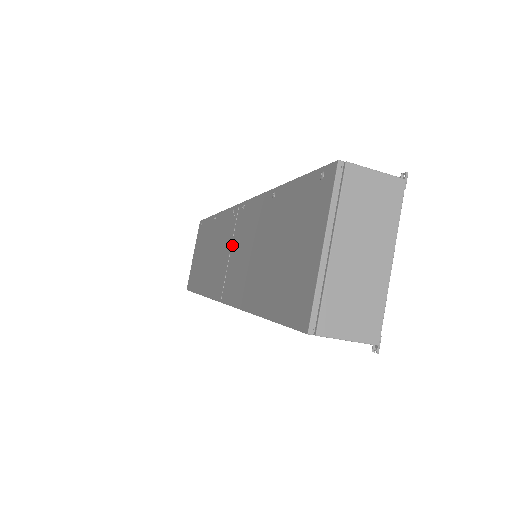
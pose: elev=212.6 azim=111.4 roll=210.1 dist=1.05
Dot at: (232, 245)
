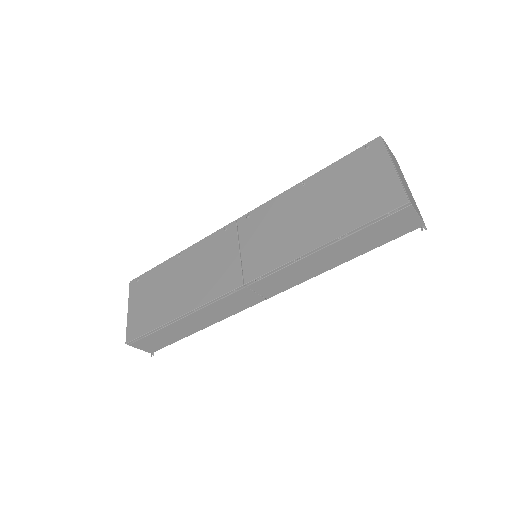
Dot at: (242, 244)
